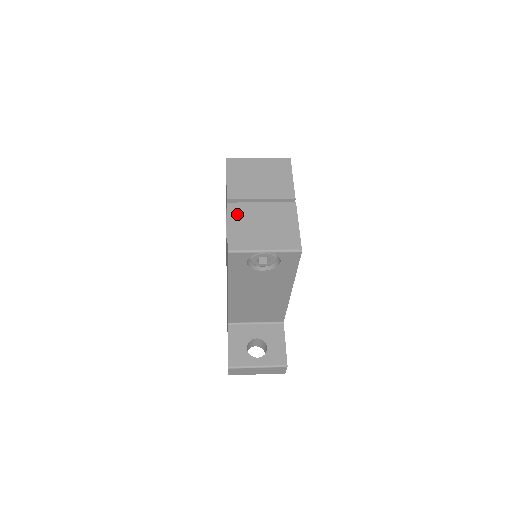
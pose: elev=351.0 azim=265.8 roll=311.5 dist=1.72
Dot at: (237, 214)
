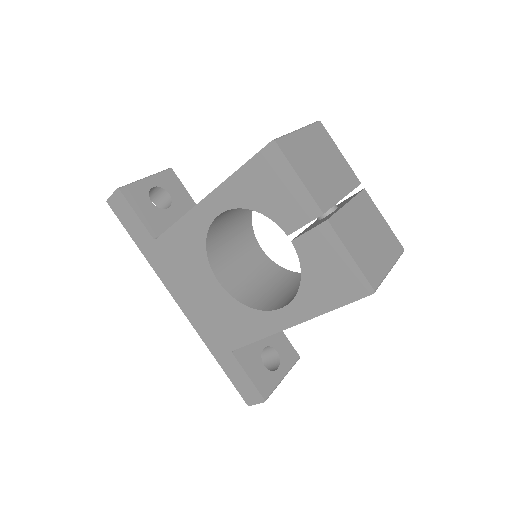
Dot at: (345, 232)
